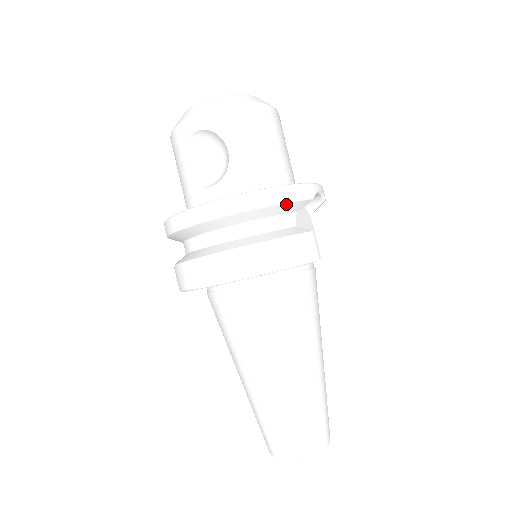
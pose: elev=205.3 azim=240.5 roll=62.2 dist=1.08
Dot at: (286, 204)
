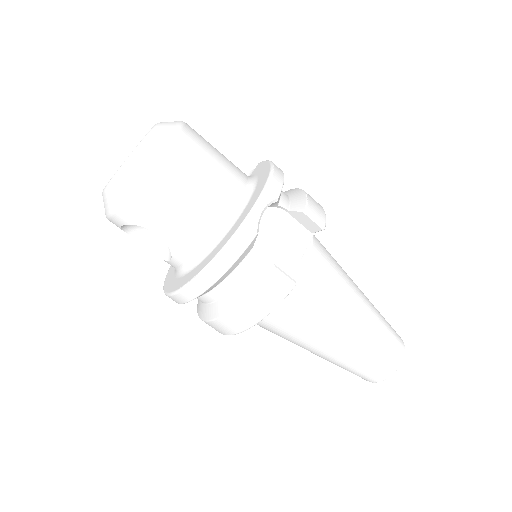
Dot at: (233, 264)
